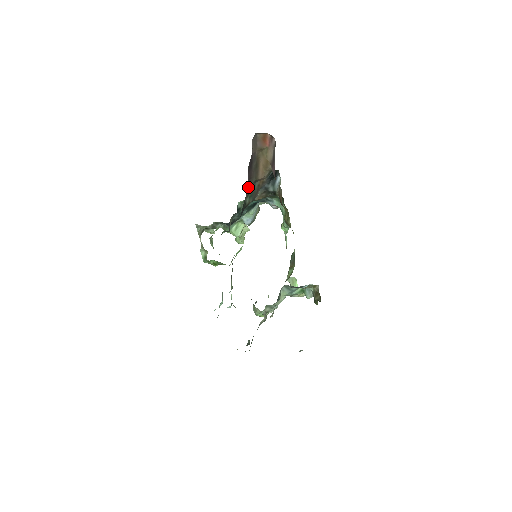
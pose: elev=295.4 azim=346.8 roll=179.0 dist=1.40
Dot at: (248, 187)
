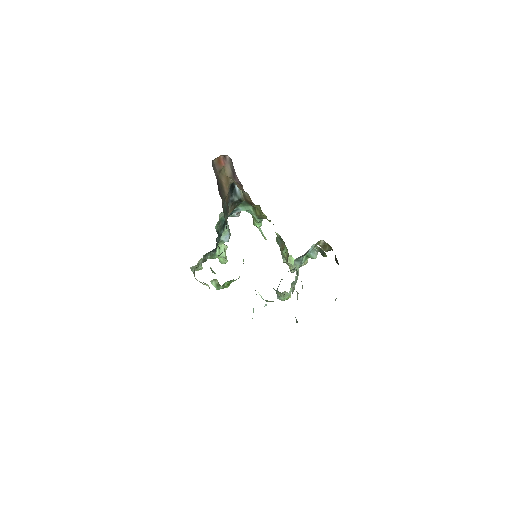
Dot at: (222, 207)
